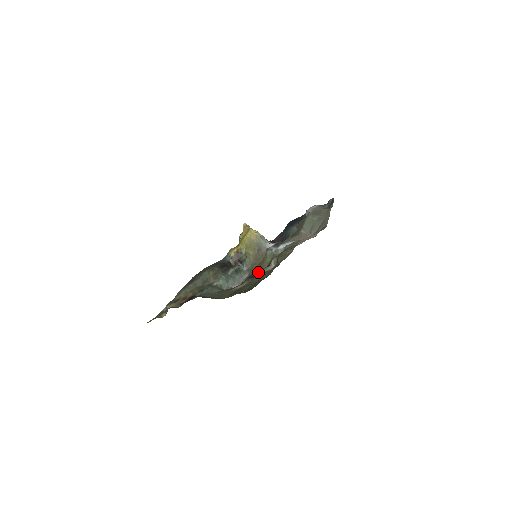
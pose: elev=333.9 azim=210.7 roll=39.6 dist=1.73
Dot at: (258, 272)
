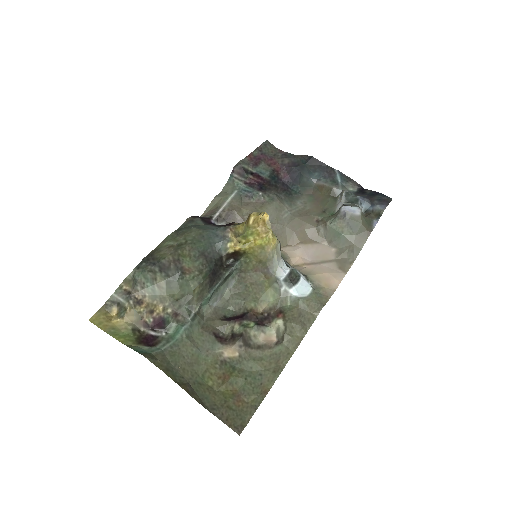
Dot at: (255, 333)
